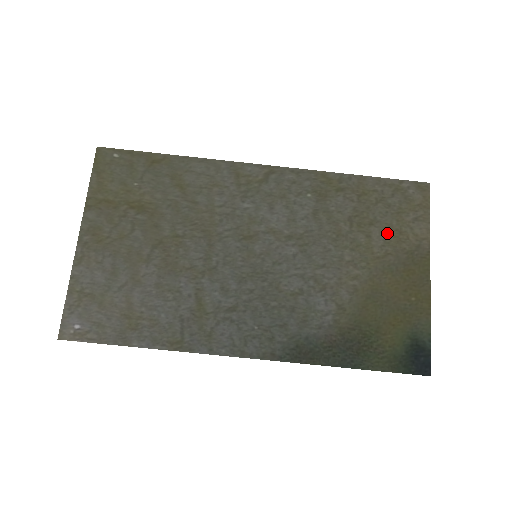
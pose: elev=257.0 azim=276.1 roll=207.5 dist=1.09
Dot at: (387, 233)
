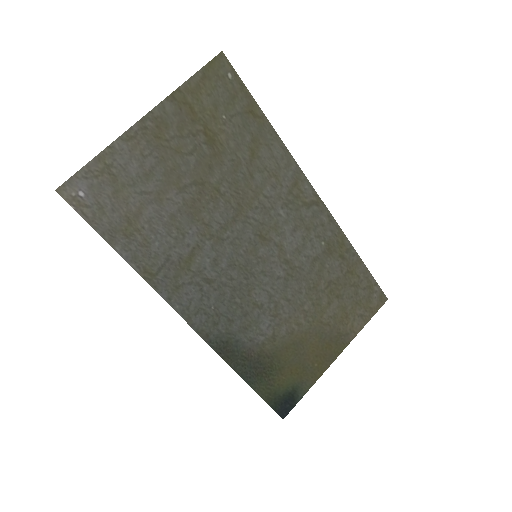
Dot at: (340, 311)
